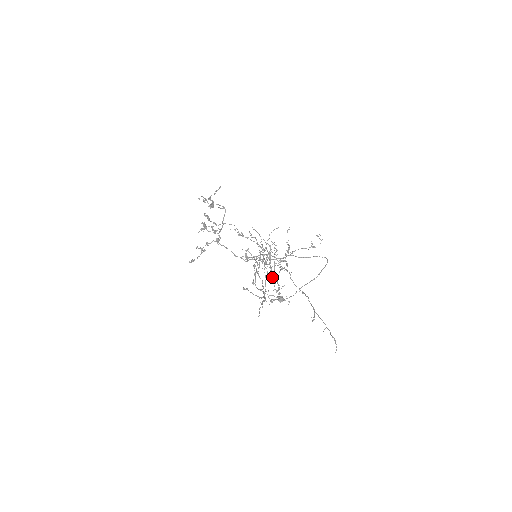
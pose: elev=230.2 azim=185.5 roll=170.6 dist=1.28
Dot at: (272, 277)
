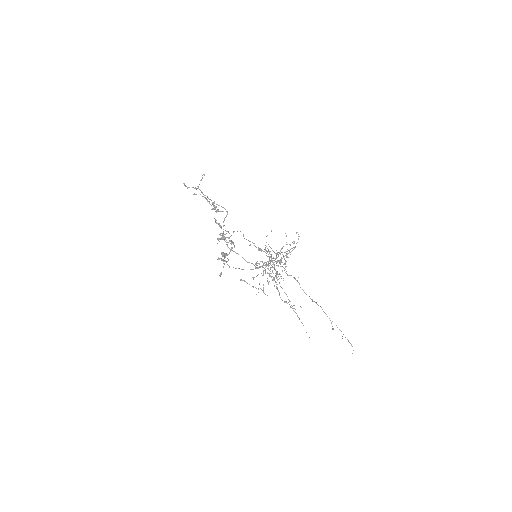
Dot at: (277, 280)
